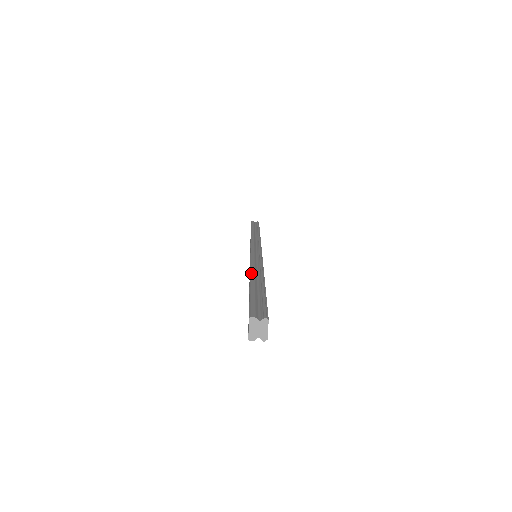
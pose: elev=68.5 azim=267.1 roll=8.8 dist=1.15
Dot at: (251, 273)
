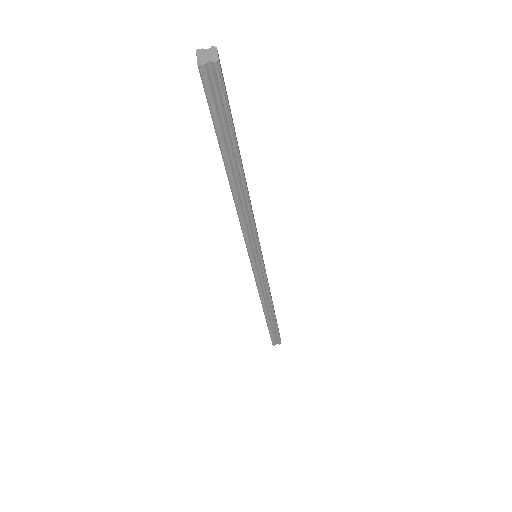
Dot at: occluded
